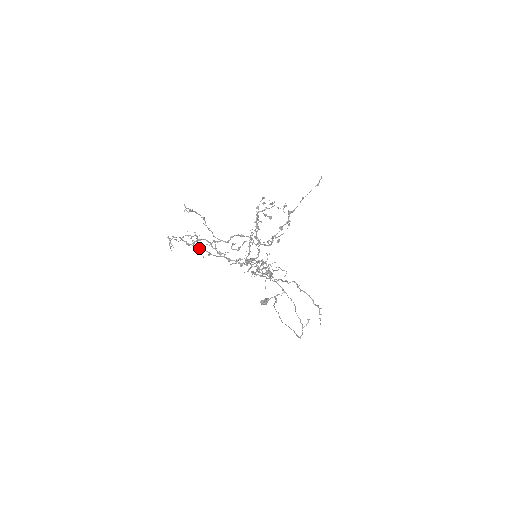
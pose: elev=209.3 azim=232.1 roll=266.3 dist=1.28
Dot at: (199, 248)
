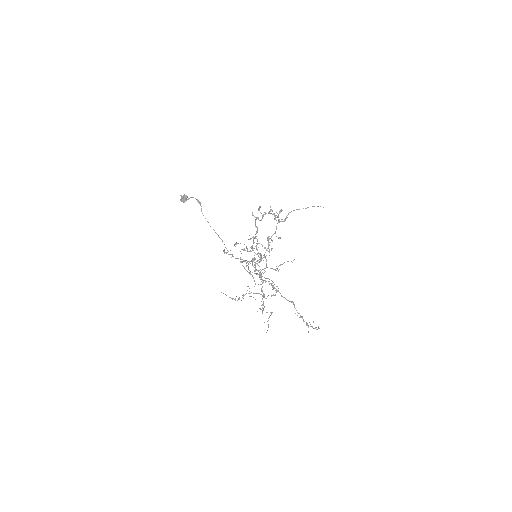
Dot at: (263, 310)
